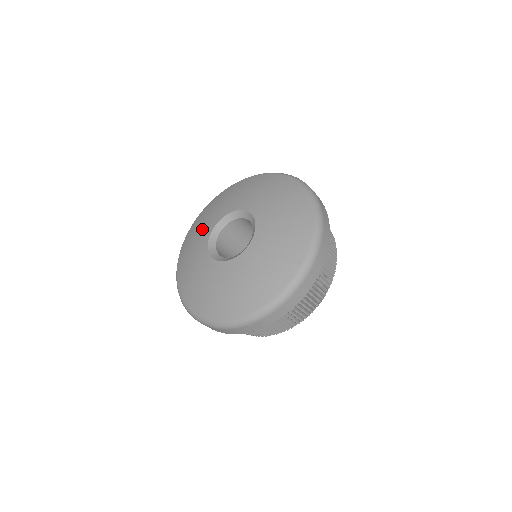
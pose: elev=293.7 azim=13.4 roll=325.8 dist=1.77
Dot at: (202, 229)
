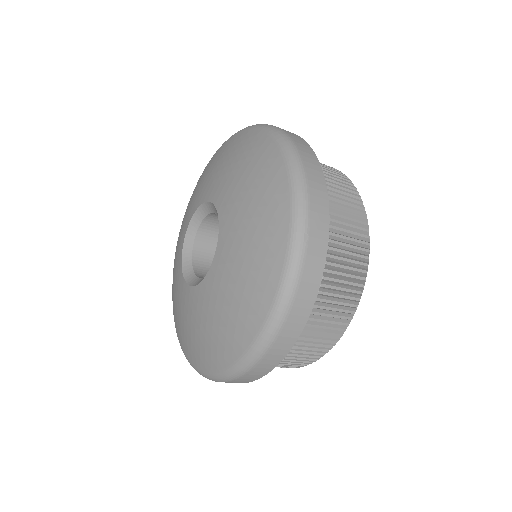
Dot at: (179, 301)
